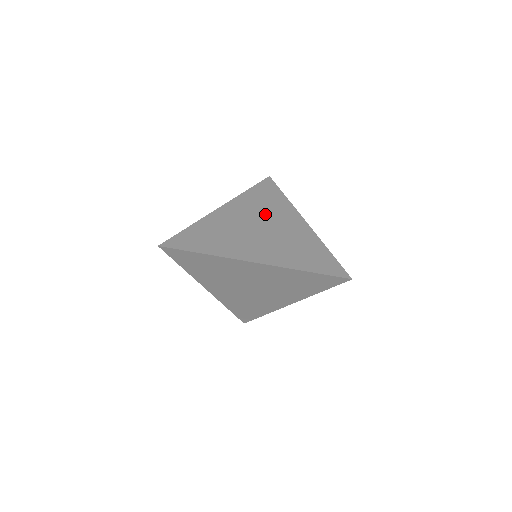
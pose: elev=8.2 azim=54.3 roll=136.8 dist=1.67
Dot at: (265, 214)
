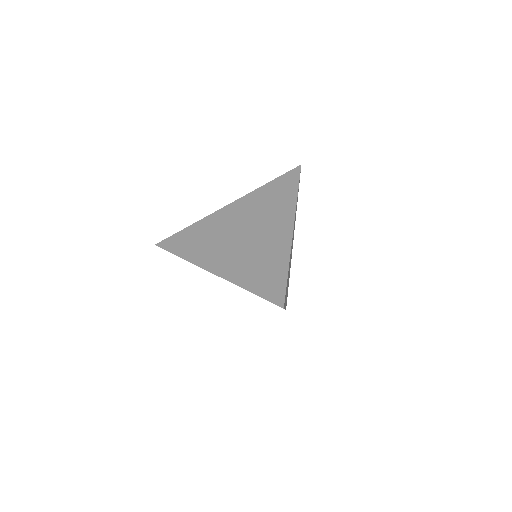
Dot at: (260, 216)
